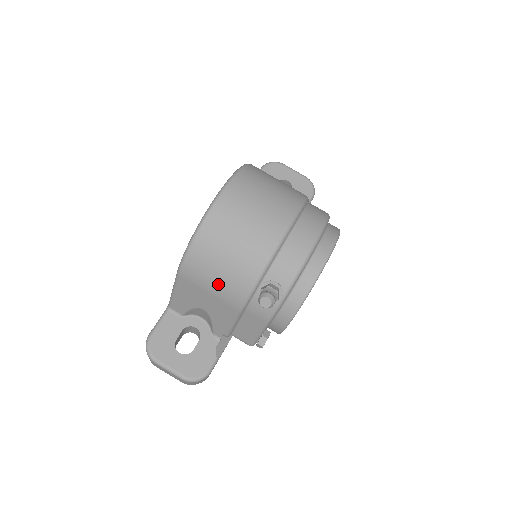
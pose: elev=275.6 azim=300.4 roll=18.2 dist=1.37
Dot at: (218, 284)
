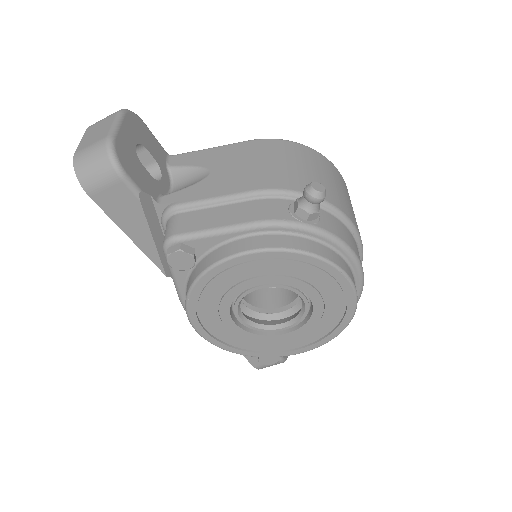
Dot at: (277, 165)
